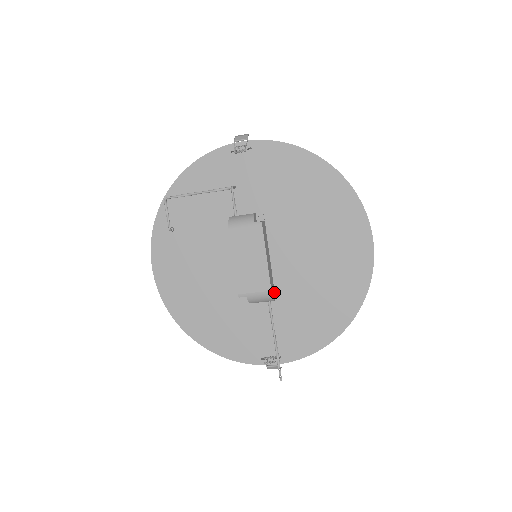
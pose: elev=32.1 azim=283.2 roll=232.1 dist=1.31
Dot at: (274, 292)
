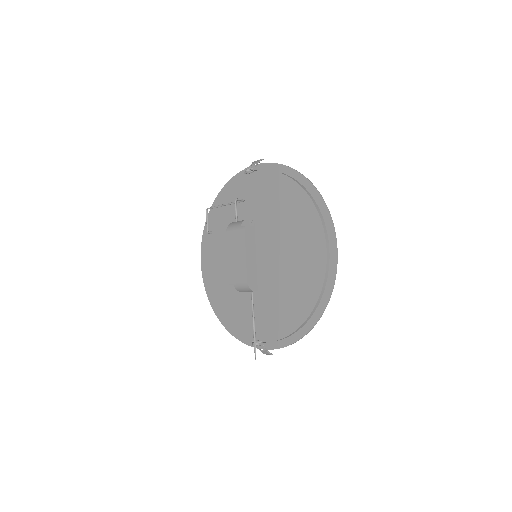
Dot at: (256, 285)
